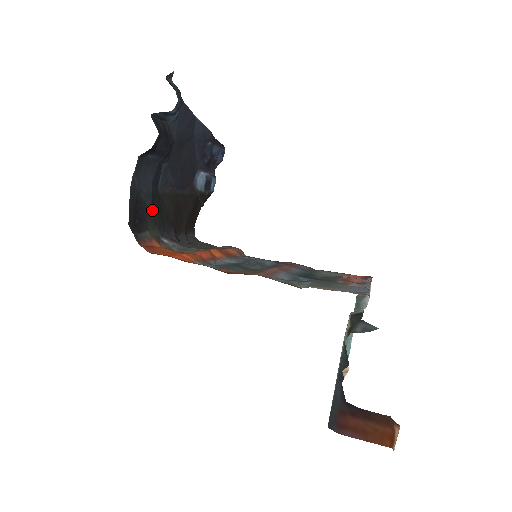
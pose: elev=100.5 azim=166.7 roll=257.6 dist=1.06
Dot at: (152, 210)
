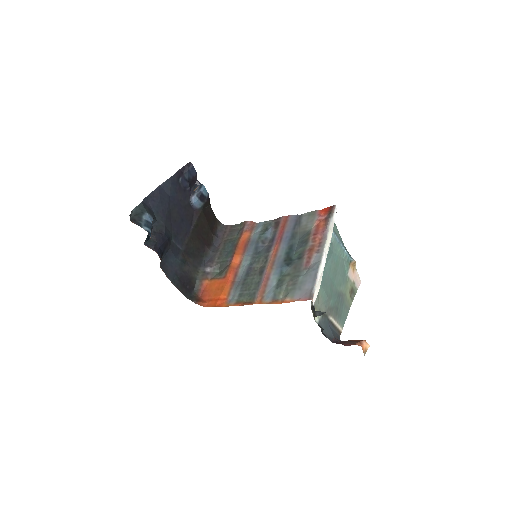
Dot at: (189, 266)
